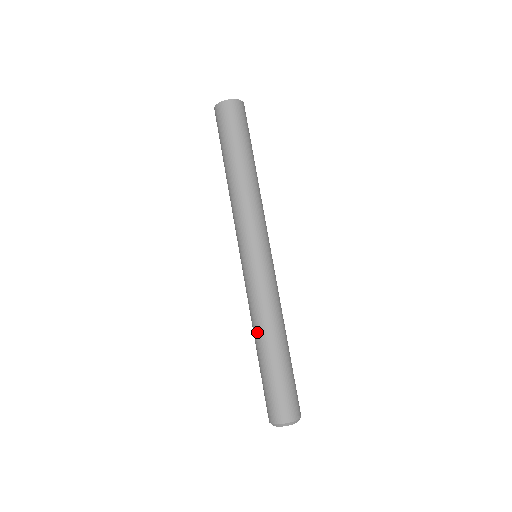
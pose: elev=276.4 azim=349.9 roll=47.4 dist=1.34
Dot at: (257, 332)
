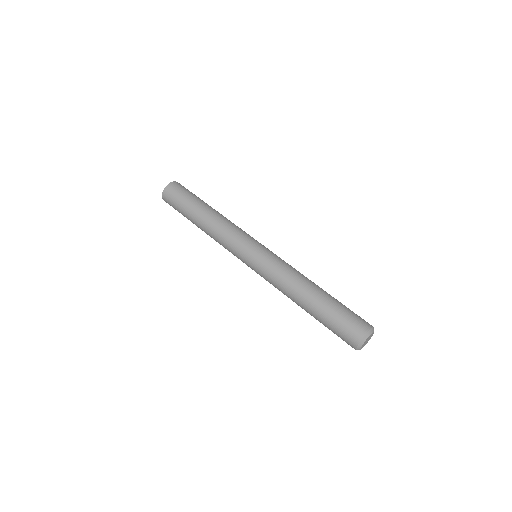
Dot at: (294, 299)
